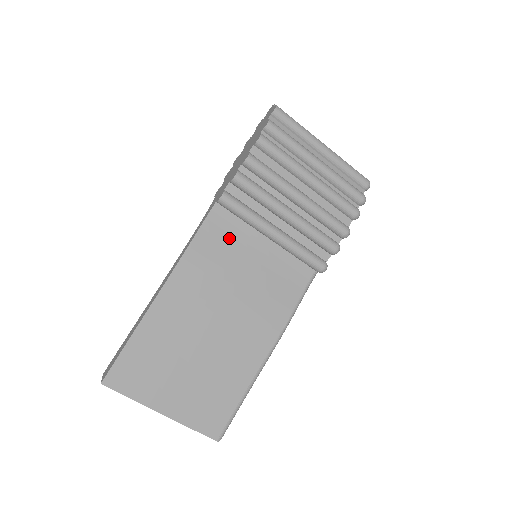
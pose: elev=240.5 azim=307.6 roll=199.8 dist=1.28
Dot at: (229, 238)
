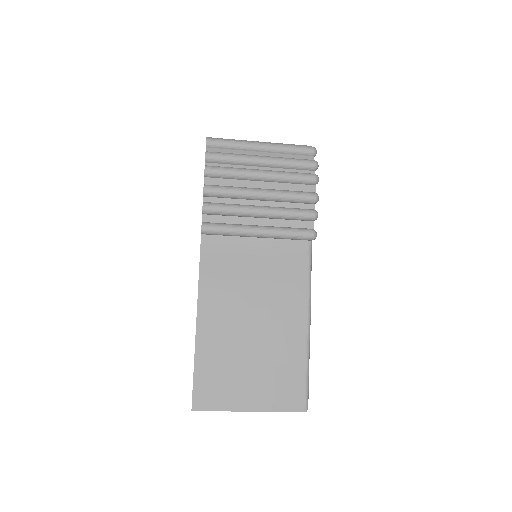
Dot at: (226, 255)
